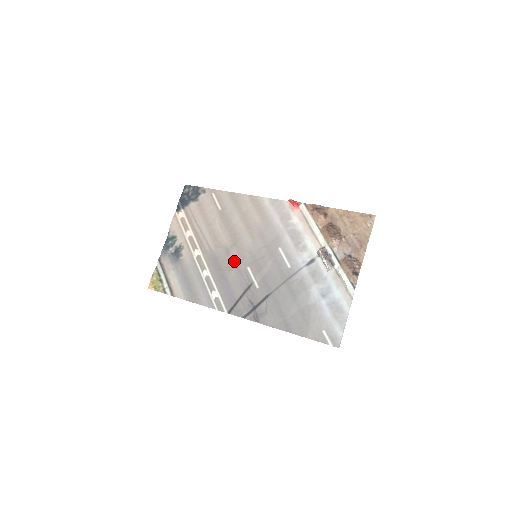
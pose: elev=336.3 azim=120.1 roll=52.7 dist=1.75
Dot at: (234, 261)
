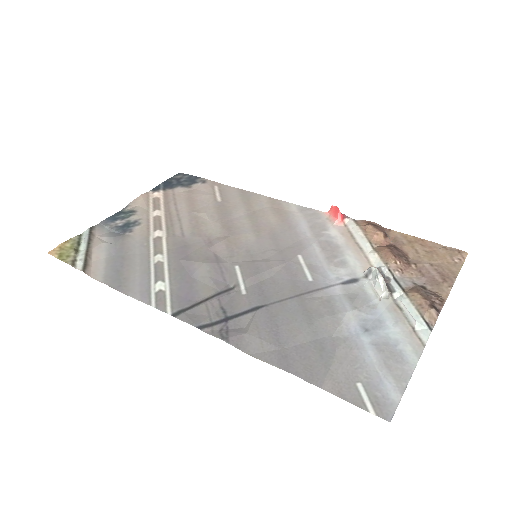
Dot at: (216, 254)
